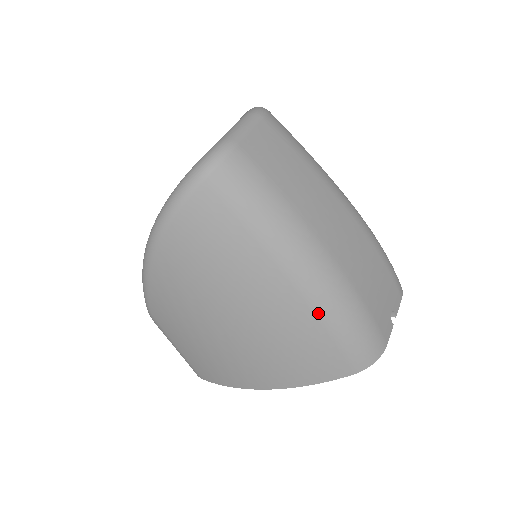
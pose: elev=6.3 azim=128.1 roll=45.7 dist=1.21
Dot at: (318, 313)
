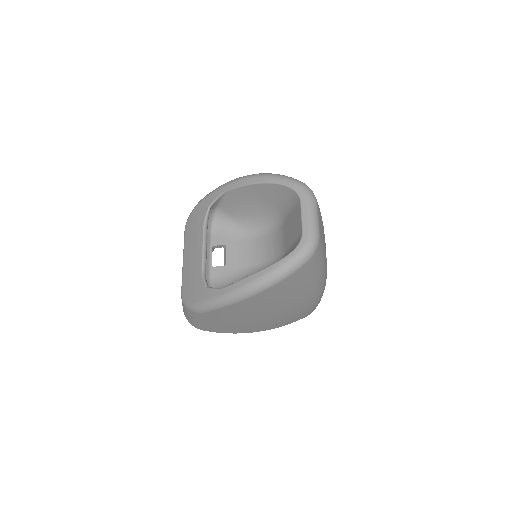
Dot at: (315, 300)
